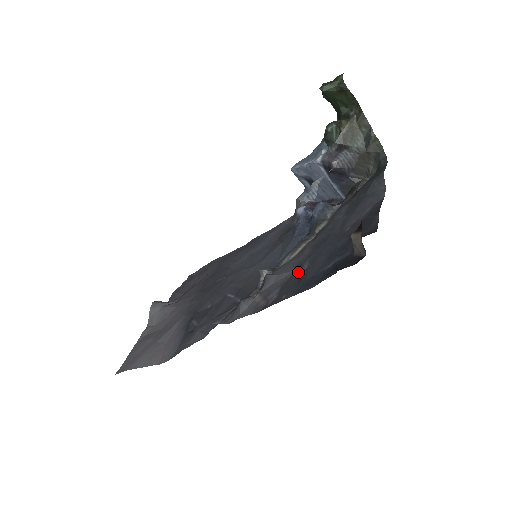
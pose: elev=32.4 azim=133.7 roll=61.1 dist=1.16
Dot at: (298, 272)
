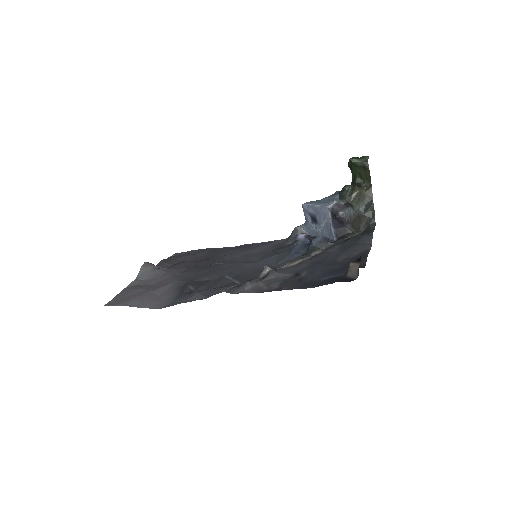
Dot at: (297, 276)
